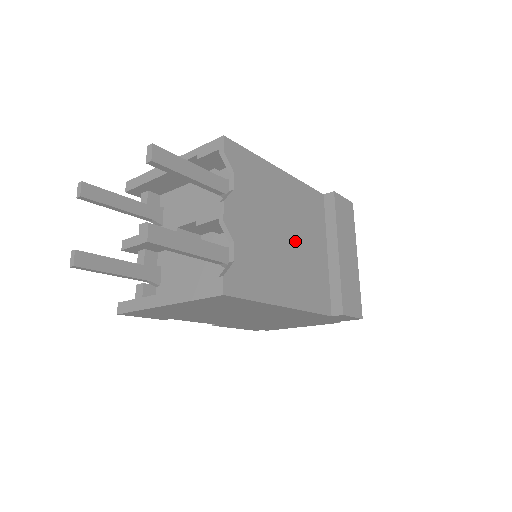
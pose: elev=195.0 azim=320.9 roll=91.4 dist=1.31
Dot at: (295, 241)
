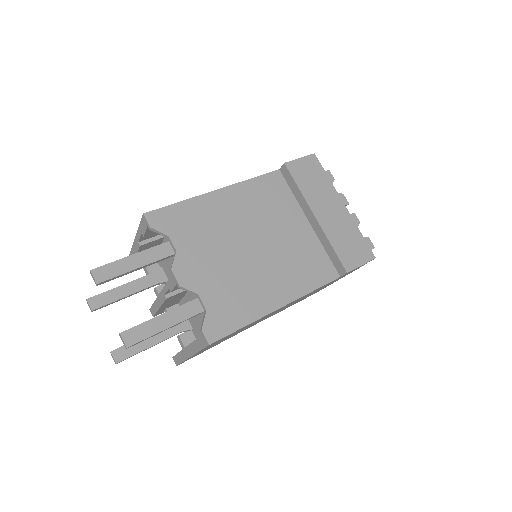
Dot at: (265, 242)
